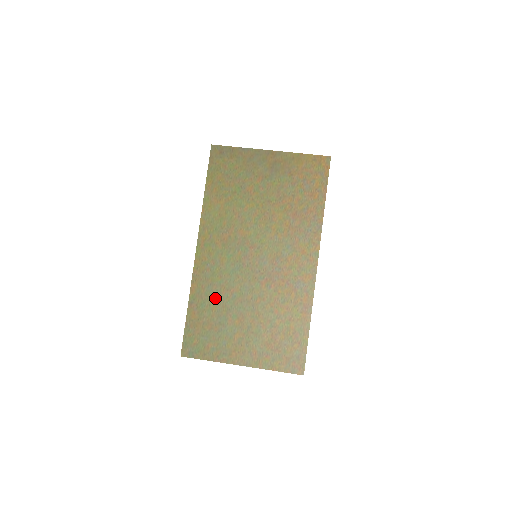
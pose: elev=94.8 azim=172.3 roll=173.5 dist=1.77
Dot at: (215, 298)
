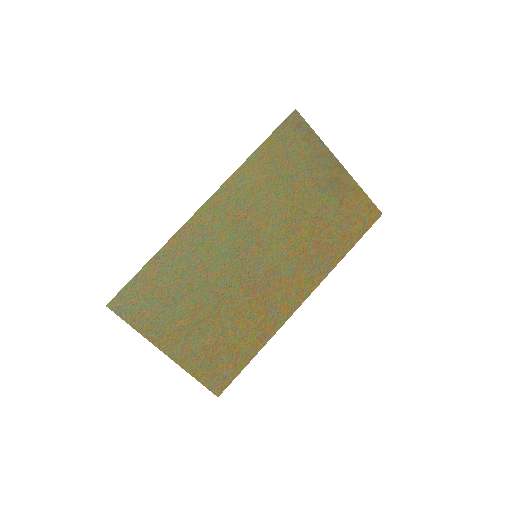
Dot at: (187, 269)
